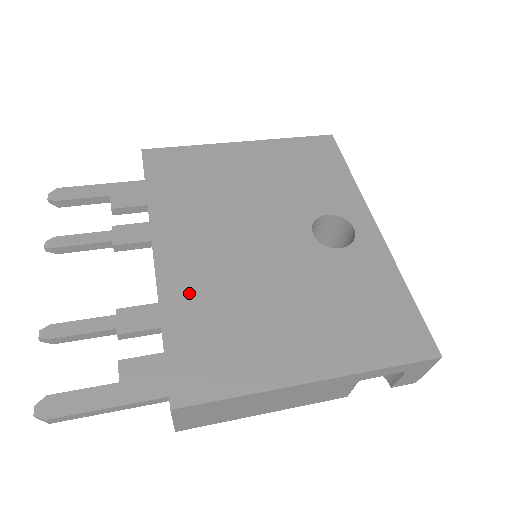
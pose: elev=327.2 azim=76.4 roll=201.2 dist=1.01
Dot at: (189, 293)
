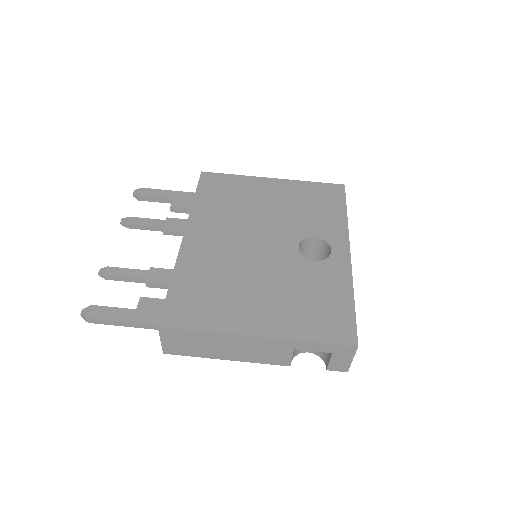
Dot at: (197, 264)
